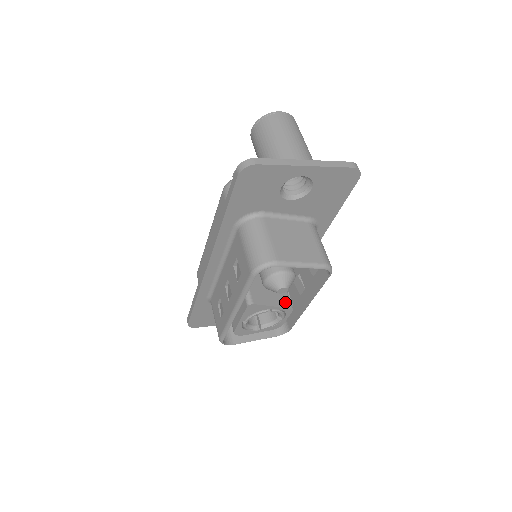
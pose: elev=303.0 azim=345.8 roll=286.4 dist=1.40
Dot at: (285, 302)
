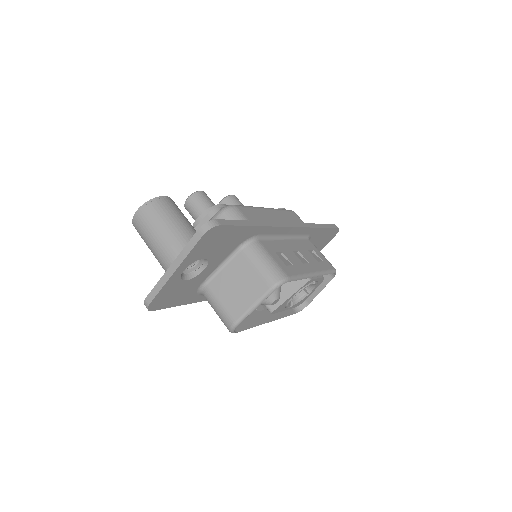
Dot at: (299, 281)
